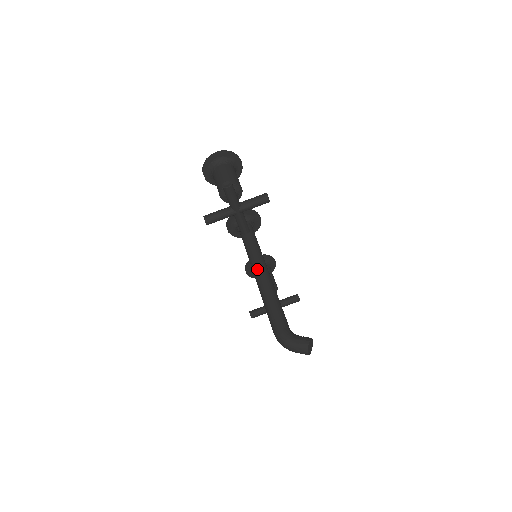
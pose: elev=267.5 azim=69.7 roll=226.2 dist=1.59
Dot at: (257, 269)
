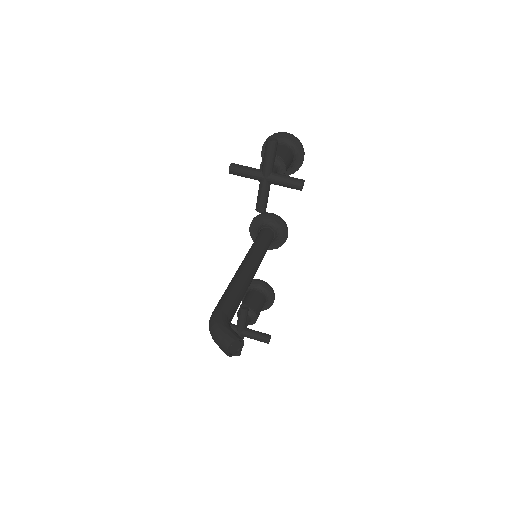
Dot at: (247, 261)
